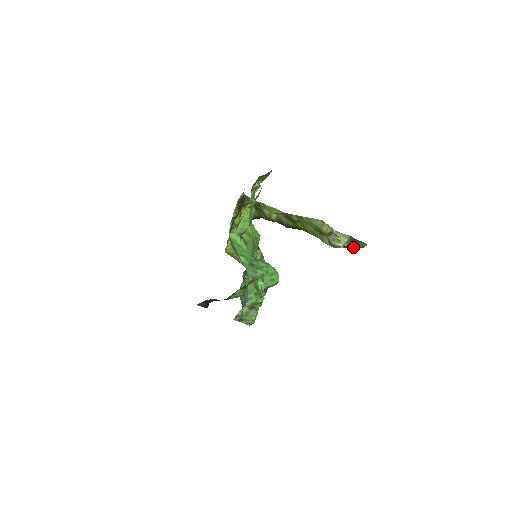
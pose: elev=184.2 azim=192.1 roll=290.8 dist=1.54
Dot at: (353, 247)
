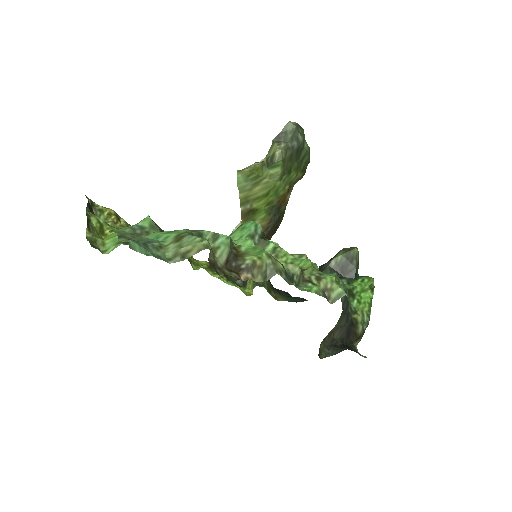
Dot at: (294, 139)
